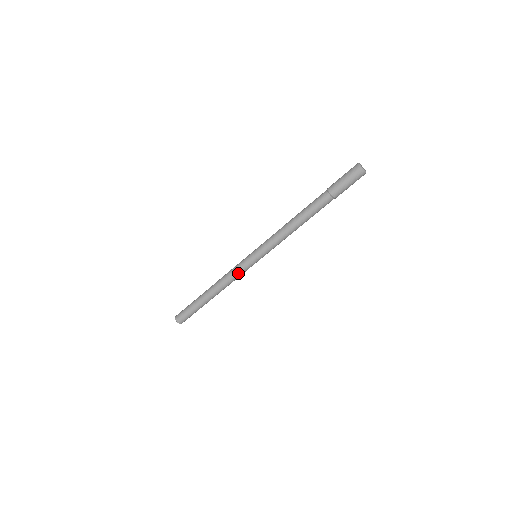
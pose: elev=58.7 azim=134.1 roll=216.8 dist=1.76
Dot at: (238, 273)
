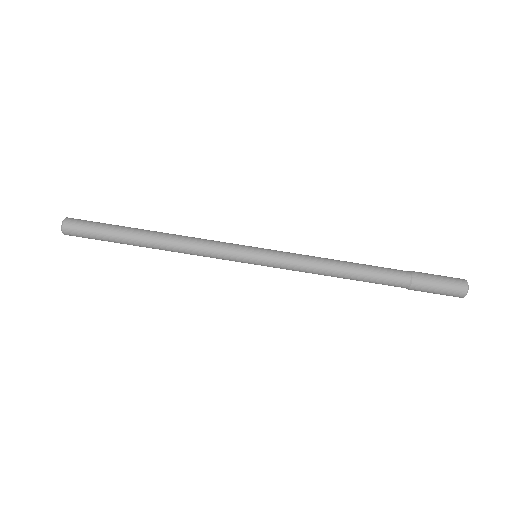
Dot at: (215, 257)
